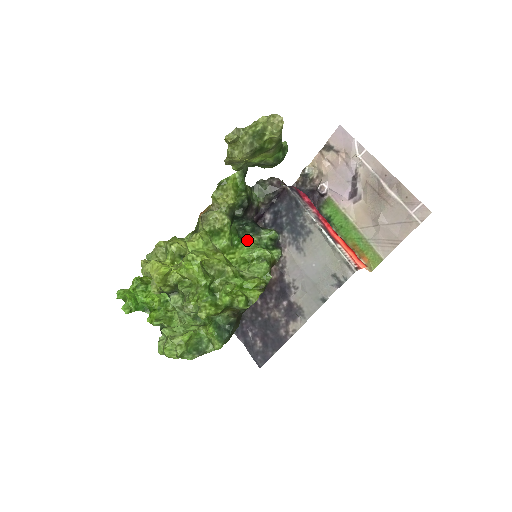
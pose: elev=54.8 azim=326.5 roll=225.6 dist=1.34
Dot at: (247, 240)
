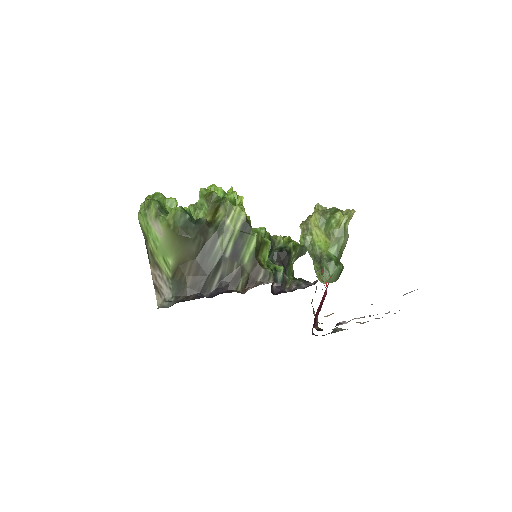
Dot at: occluded
